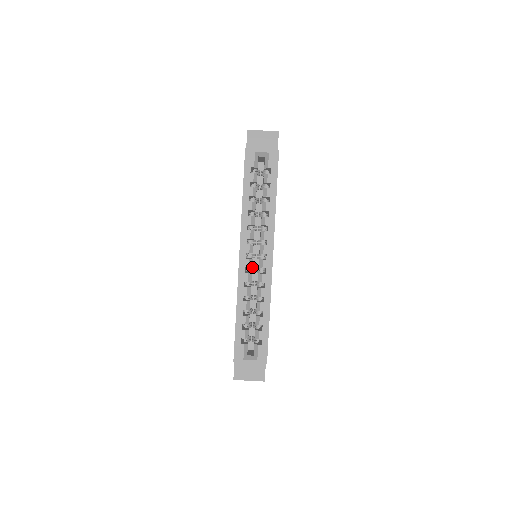
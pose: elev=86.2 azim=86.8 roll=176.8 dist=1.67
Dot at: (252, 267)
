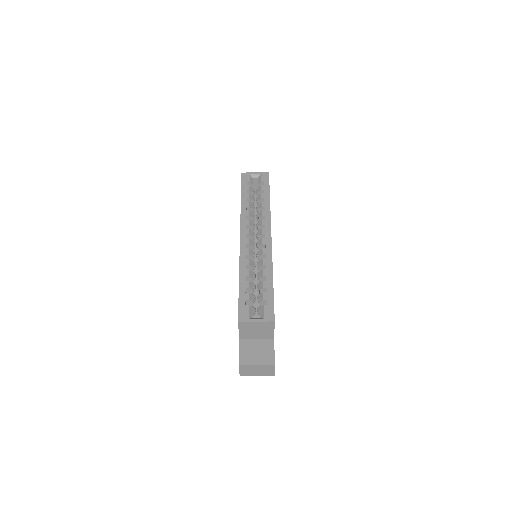
Dot at: (253, 256)
